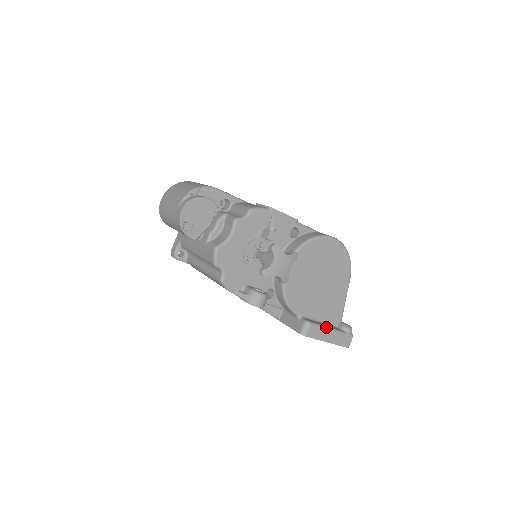
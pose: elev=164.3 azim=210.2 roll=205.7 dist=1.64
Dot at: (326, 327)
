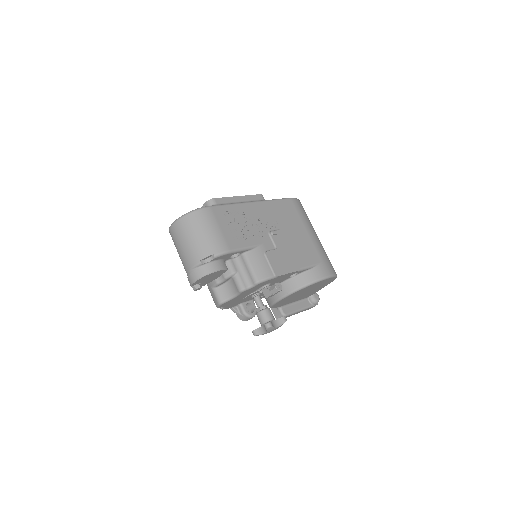
Dot at: (298, 311)
